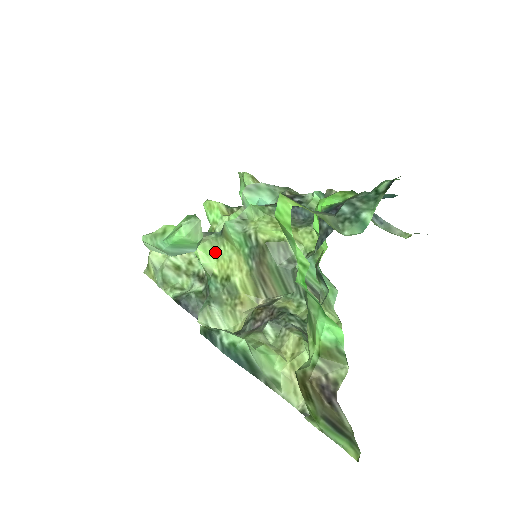
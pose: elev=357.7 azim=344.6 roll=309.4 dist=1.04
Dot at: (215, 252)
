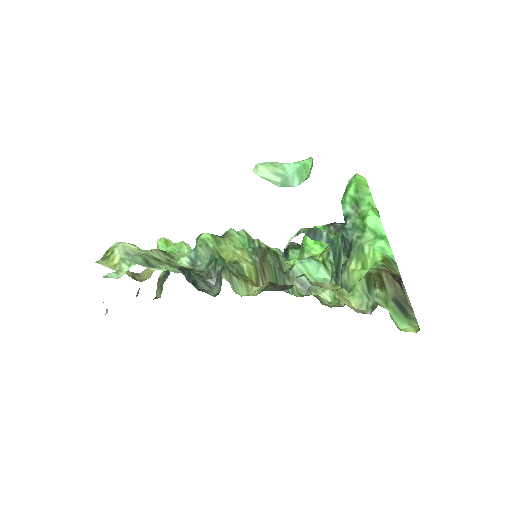
Dot at: (219, 245)
